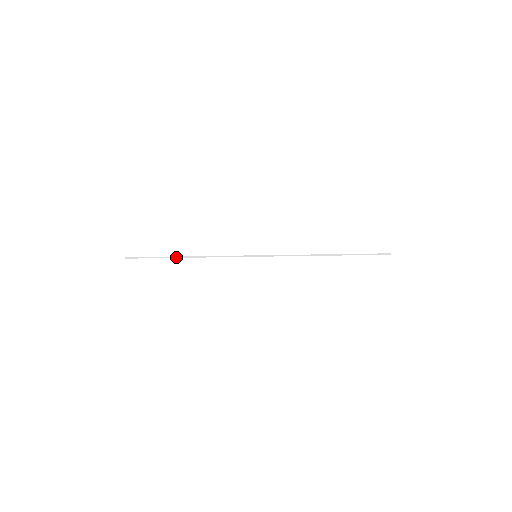
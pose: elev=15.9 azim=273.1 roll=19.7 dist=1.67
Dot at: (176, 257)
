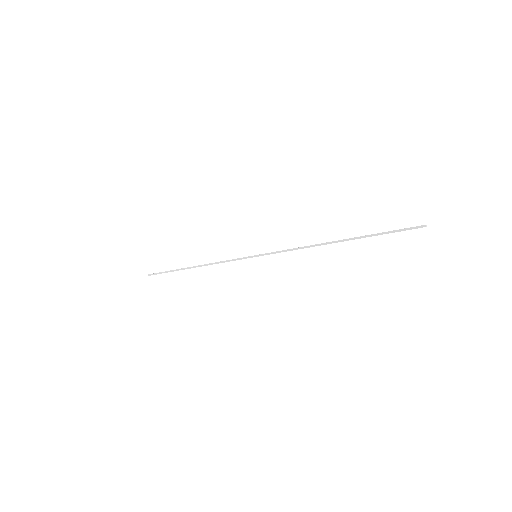
Dot at: (185, 268)
